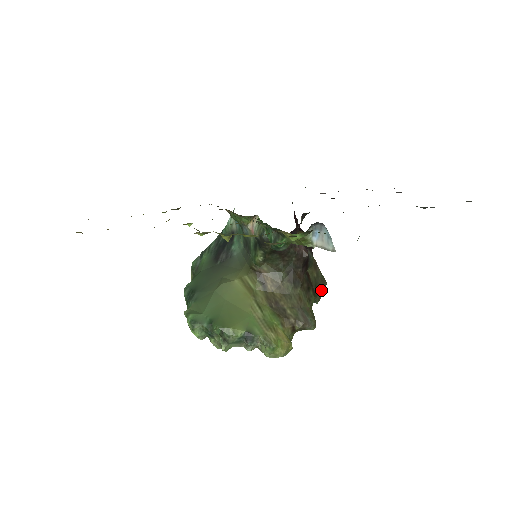
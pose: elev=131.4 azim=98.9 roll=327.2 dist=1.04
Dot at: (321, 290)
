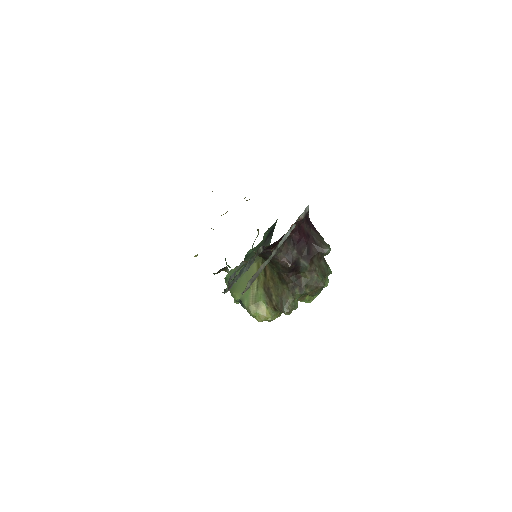
Dot at: (314, 289)
